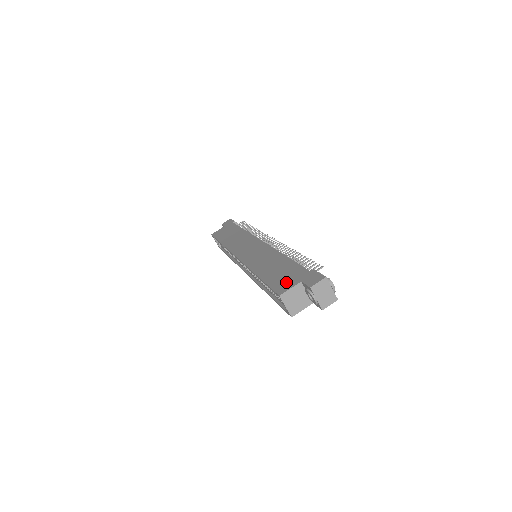
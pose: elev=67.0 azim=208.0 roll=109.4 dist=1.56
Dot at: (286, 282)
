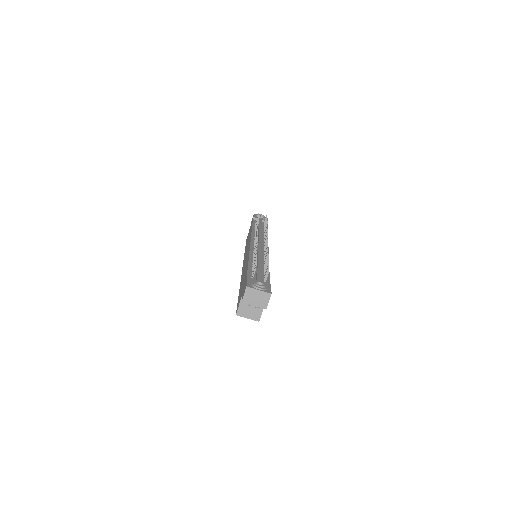
Dot at: (240, 297)
